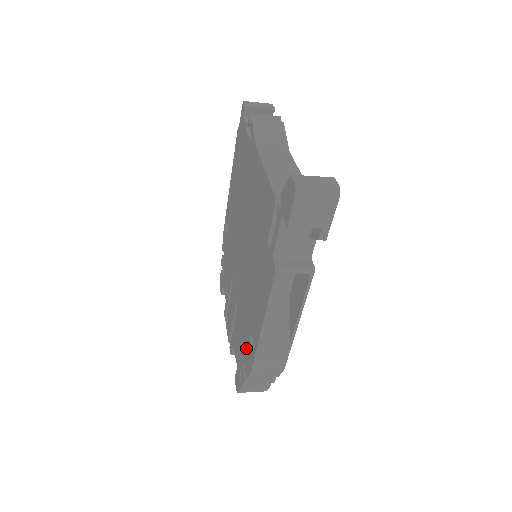
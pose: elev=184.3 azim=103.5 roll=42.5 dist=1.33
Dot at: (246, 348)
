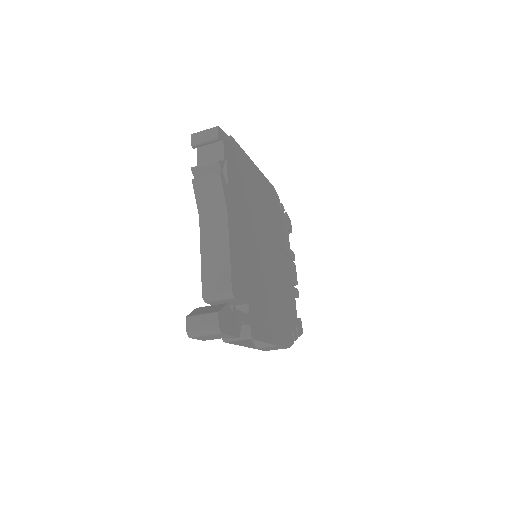
Dot at: occluded
